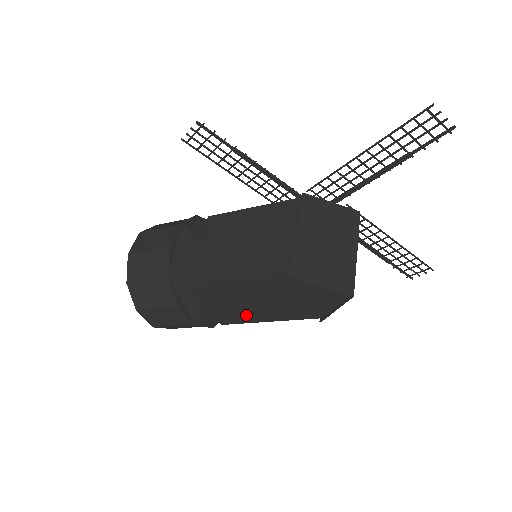
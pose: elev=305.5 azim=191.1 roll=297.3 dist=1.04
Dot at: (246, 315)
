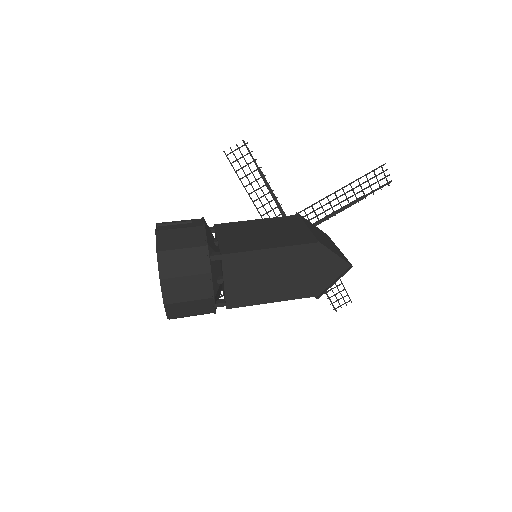
Dot at: (257, 293)
